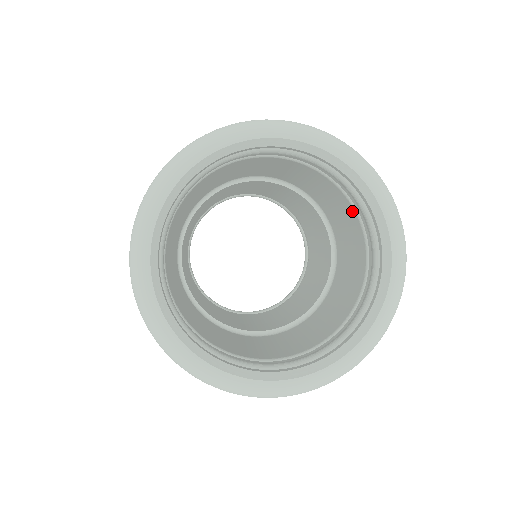
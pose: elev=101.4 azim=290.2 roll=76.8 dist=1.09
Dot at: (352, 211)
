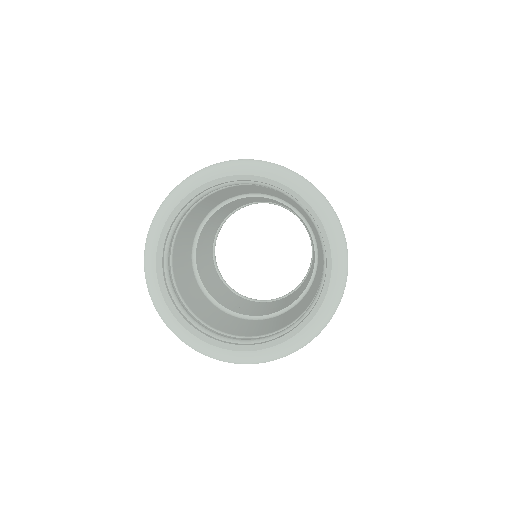
Dot at: (322, 268)
